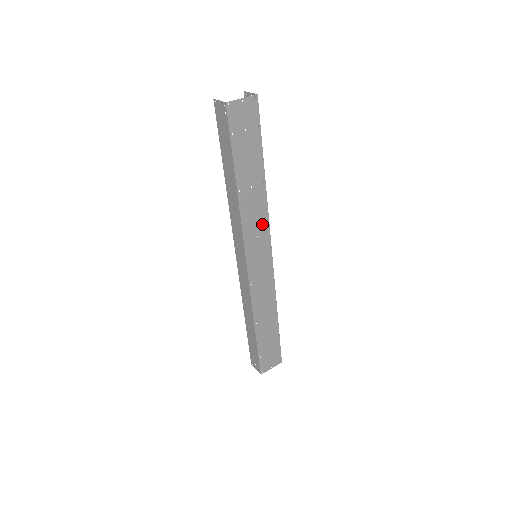
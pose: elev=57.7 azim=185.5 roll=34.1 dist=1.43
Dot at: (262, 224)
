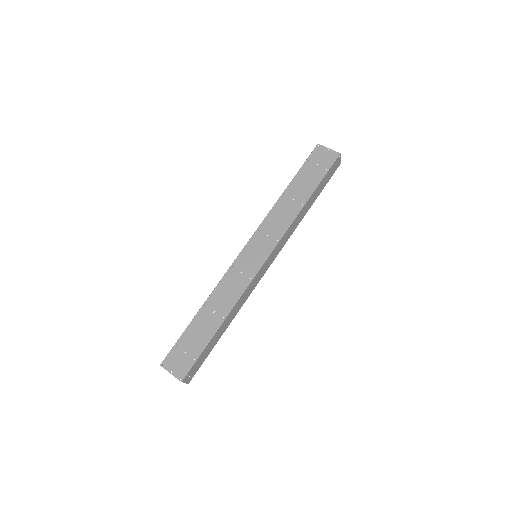
Dot at: (278, 231)
